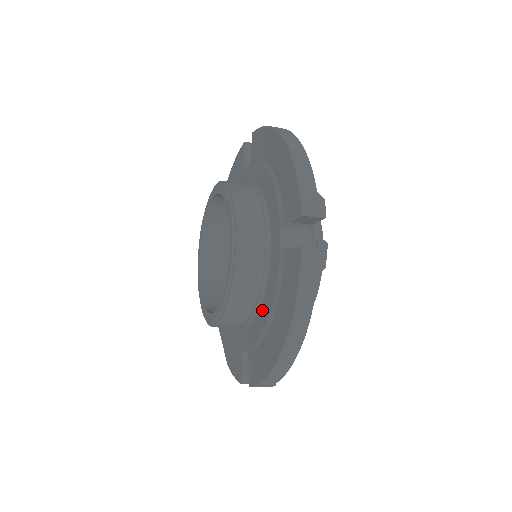
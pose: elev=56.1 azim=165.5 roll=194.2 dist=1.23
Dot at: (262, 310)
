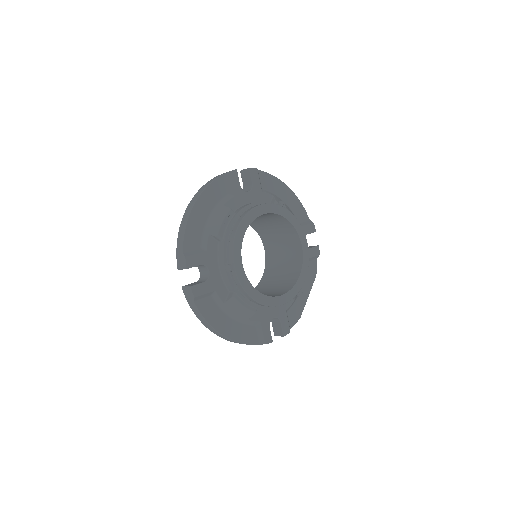
Dot at: occluded
